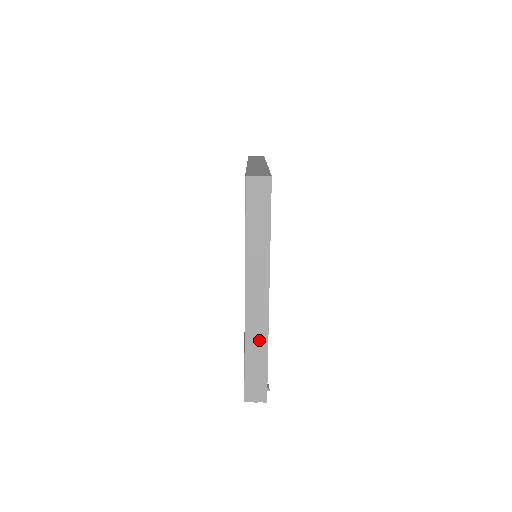
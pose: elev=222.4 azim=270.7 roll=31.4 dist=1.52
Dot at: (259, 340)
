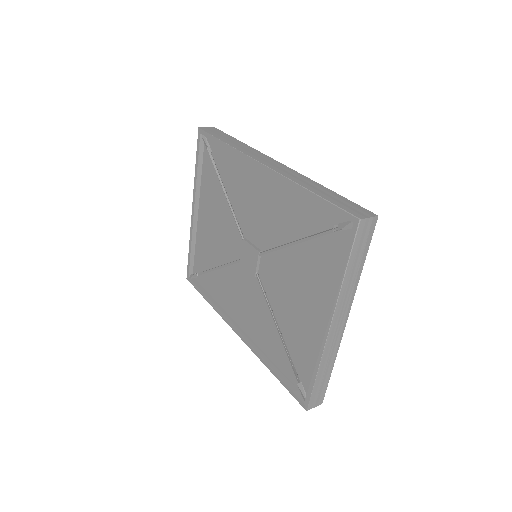
Dot at: (330, 358)
